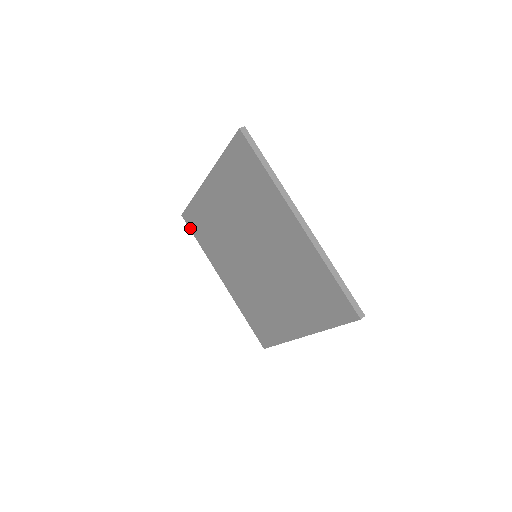
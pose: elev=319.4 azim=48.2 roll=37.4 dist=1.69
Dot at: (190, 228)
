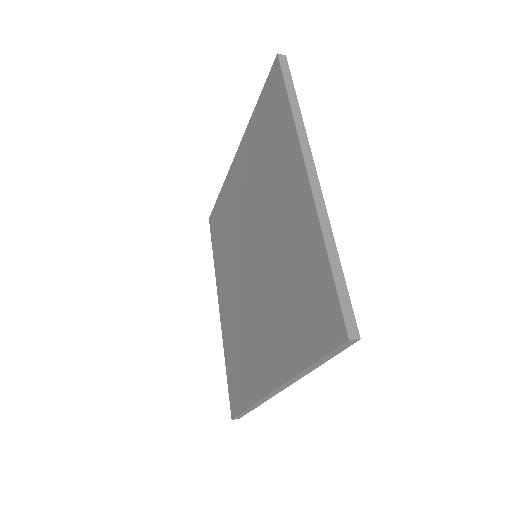
Dot at: (211, 234)
